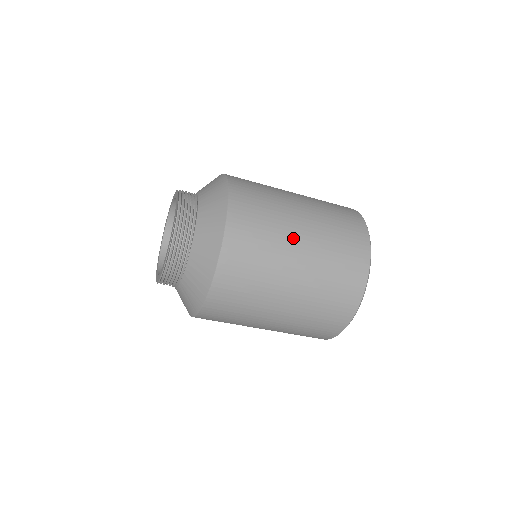
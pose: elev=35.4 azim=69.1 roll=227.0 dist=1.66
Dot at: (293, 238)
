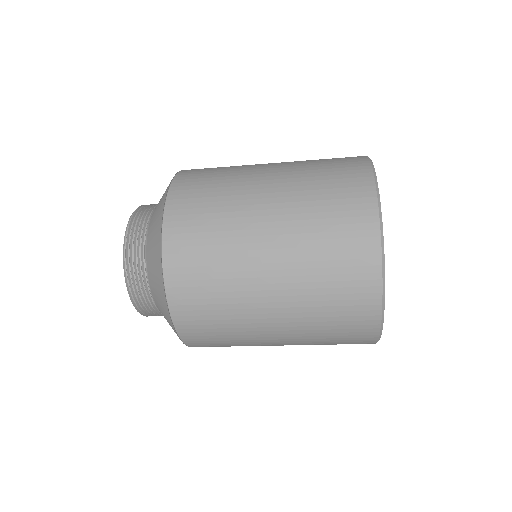
Dot at: (265, 340)
